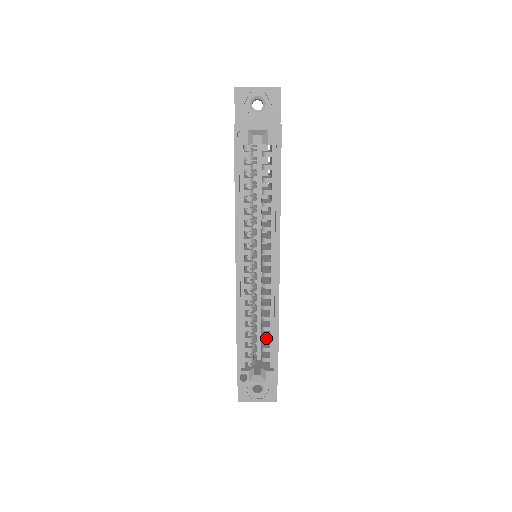
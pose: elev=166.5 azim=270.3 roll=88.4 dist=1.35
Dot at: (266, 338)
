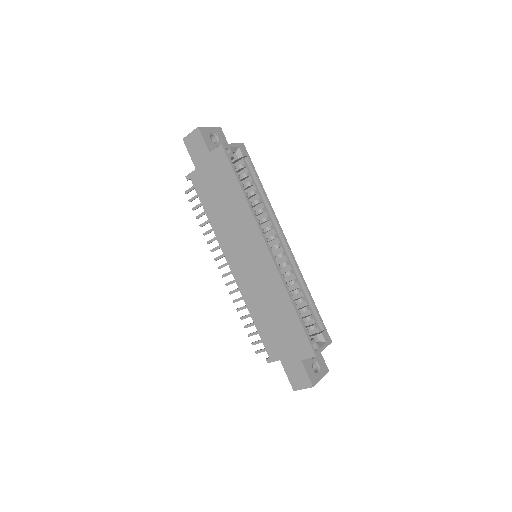
Dot at: (306, 307)
